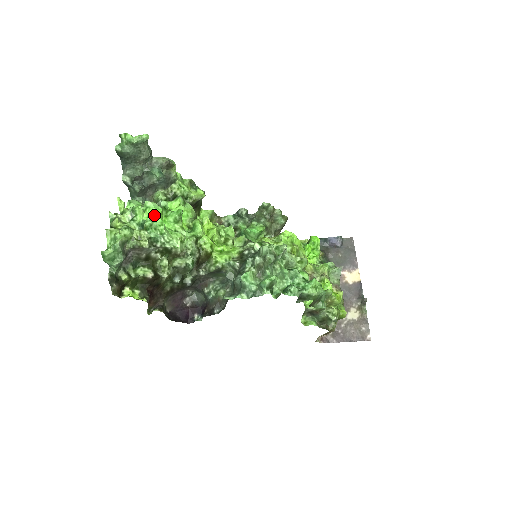
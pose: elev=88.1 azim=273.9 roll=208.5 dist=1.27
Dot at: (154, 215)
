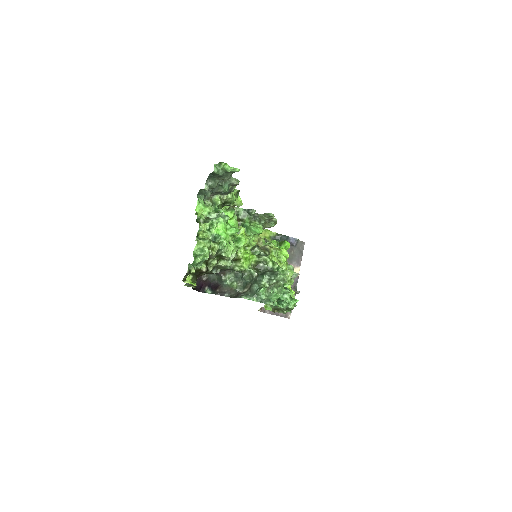
Dot at: (223, 230)
